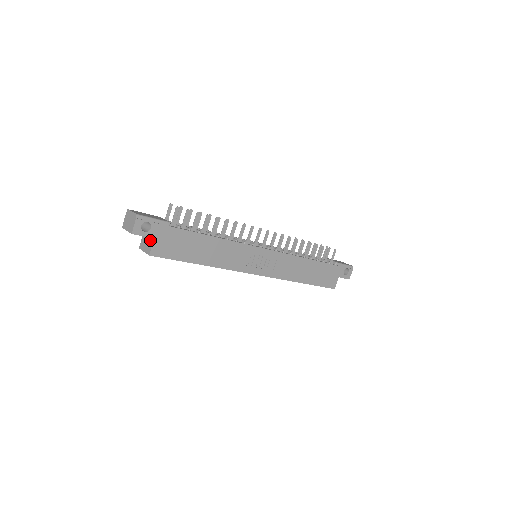
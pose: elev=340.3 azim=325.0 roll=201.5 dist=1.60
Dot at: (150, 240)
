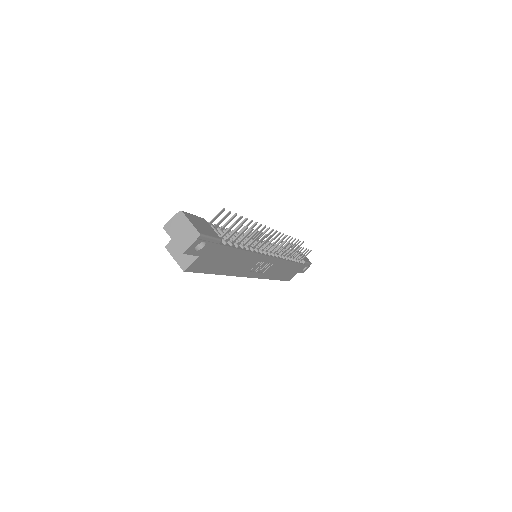
Dot at: occluded
